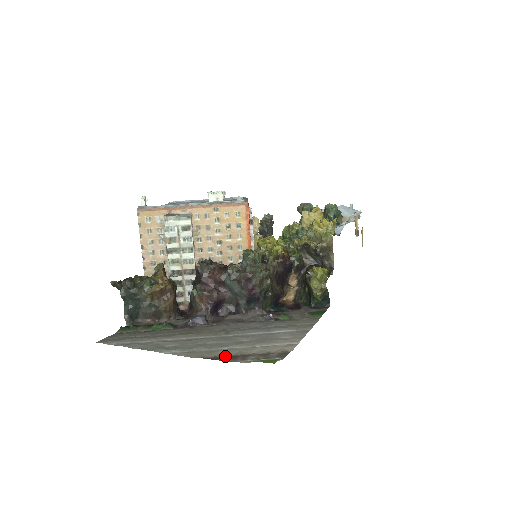
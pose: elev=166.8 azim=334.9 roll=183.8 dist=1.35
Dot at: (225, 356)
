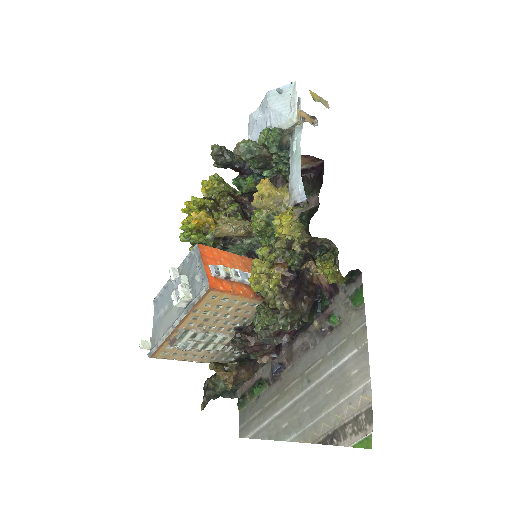
Dot at: (329, 434)
